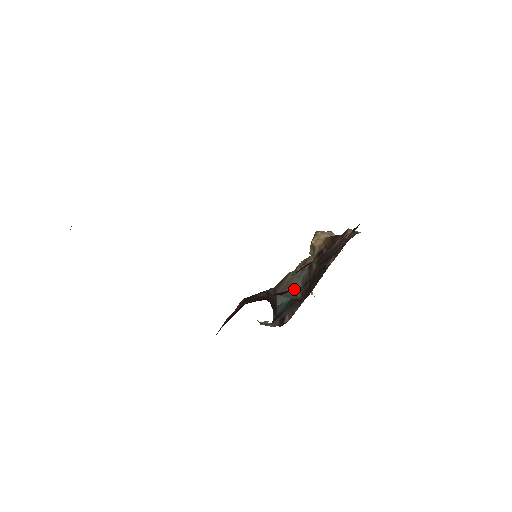
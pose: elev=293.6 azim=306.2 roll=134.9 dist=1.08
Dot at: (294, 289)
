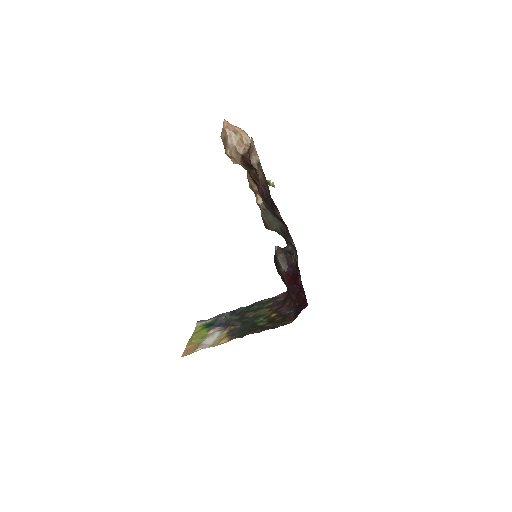
Dot at: occluded
